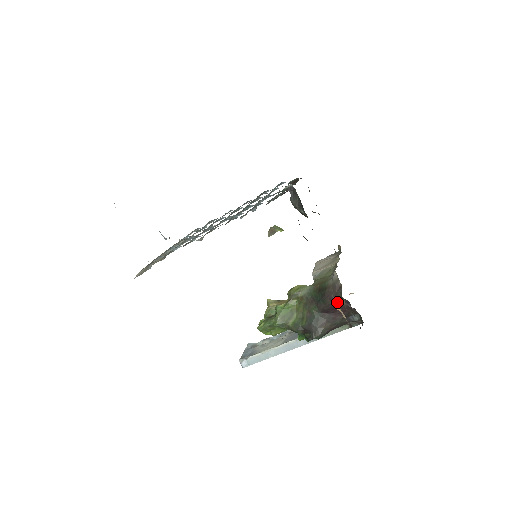
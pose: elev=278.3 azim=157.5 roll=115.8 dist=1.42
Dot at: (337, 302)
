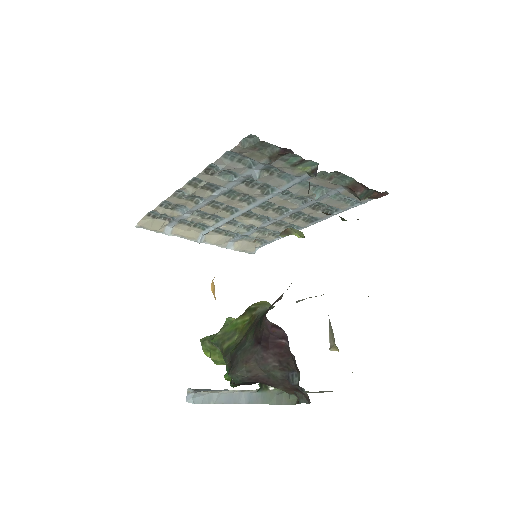
Dot at: (273, 330)
